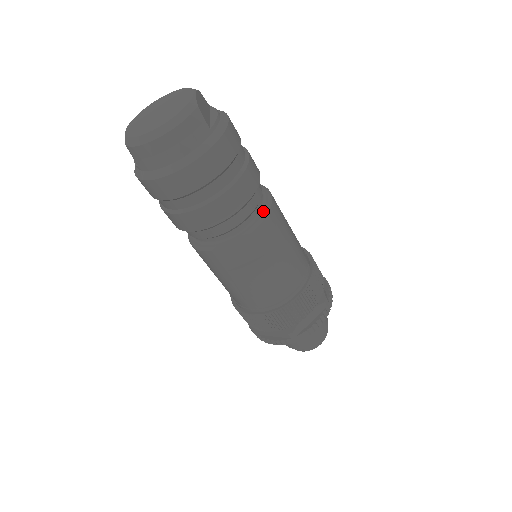
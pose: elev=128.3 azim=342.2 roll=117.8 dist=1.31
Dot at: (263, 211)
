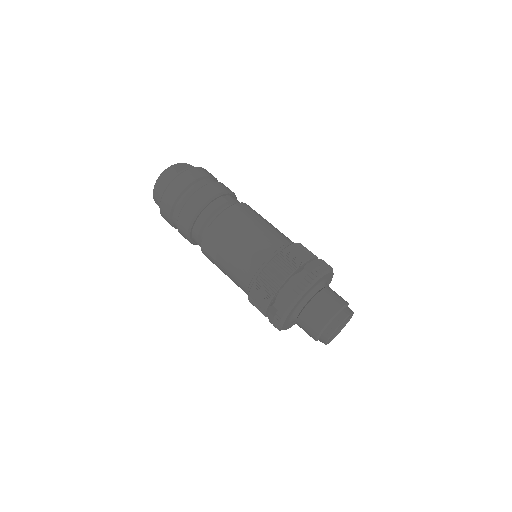
Dot at: (224, 210)
